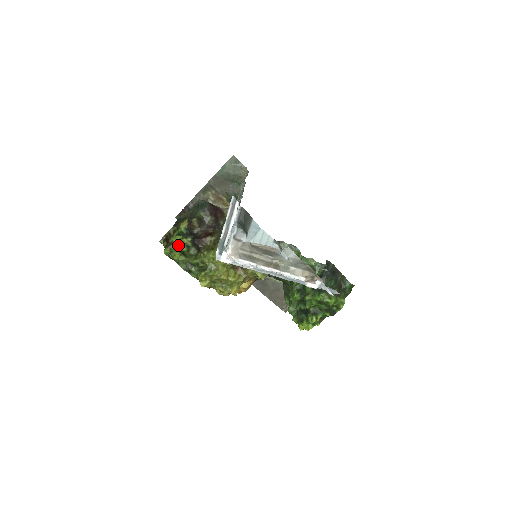
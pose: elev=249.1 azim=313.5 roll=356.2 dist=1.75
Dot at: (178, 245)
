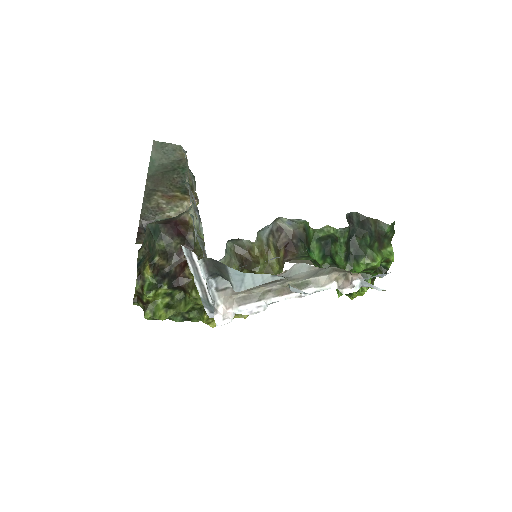
Dot at: (156, 300)
